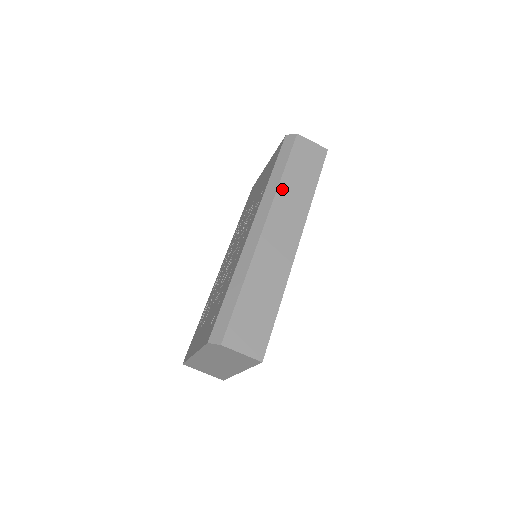
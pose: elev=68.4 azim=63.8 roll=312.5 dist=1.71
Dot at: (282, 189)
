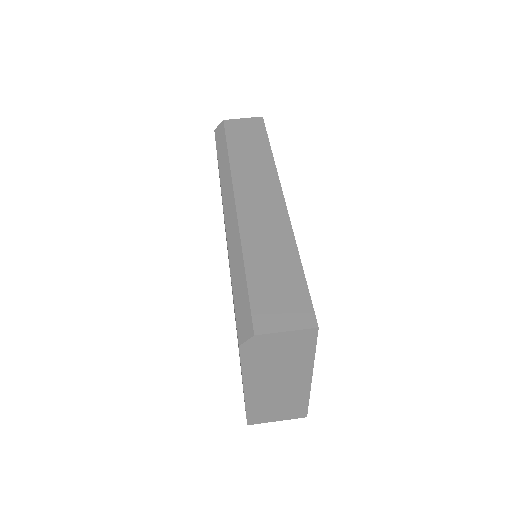
Dot at: (235, 165)
